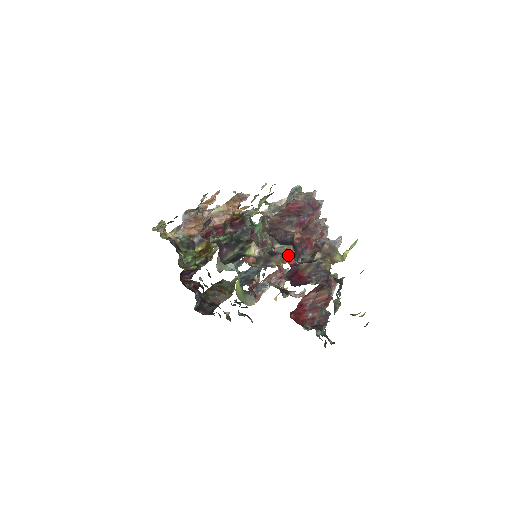
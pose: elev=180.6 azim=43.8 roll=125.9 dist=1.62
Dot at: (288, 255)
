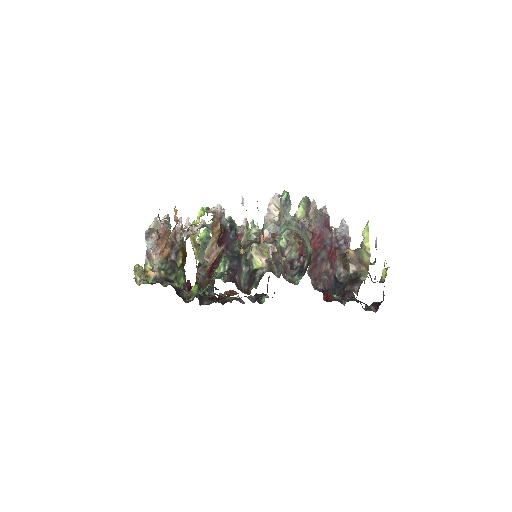
Dot at: occluded
